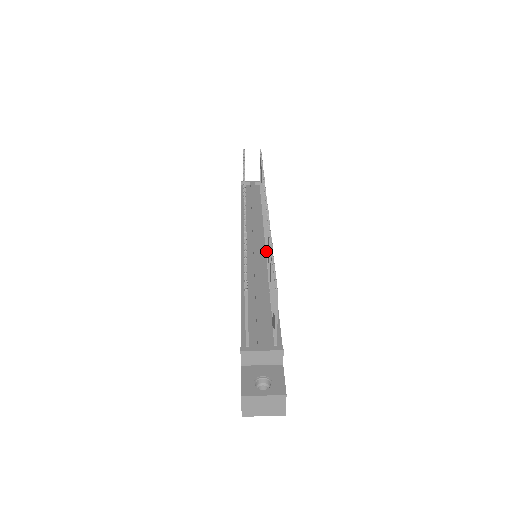
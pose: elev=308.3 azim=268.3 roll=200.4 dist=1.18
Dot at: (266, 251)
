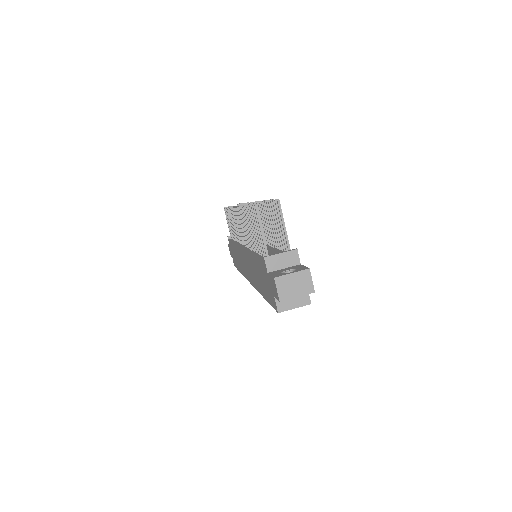
Dot at: occluded
